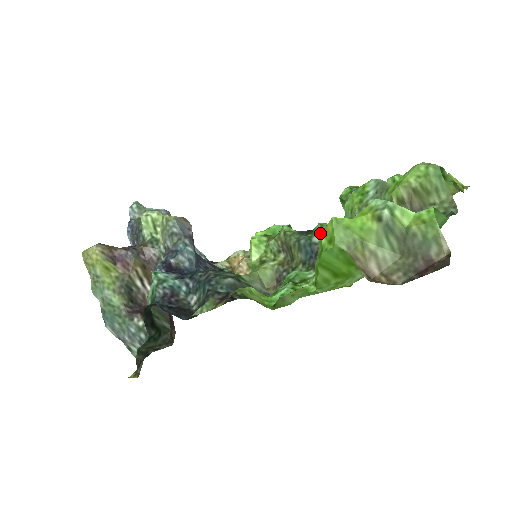
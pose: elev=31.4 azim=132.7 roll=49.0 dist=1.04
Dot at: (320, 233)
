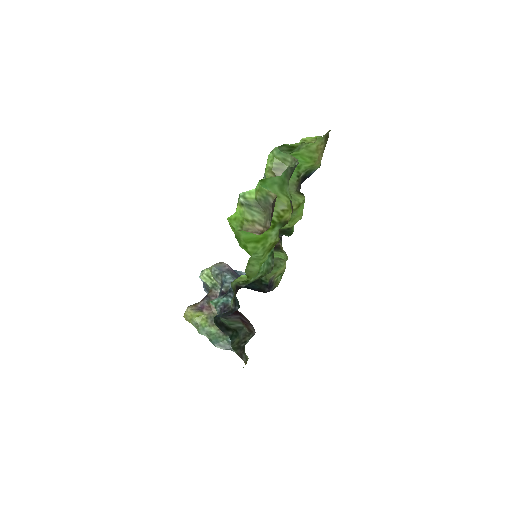
Dot at: occluded
